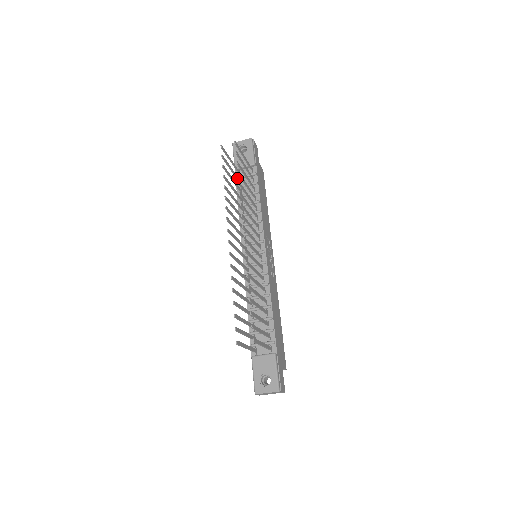
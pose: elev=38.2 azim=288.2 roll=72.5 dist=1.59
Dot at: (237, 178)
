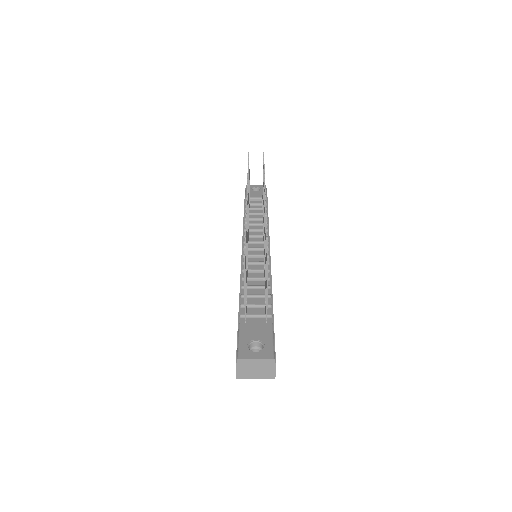
Dot at: occluded
